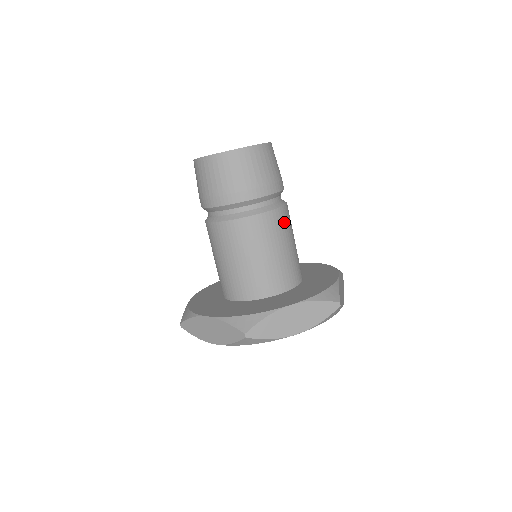
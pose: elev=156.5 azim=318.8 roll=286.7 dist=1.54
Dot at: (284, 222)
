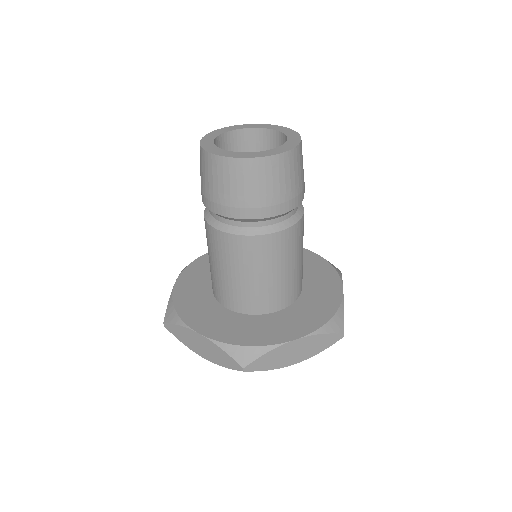
Dot at: (255, 252)
